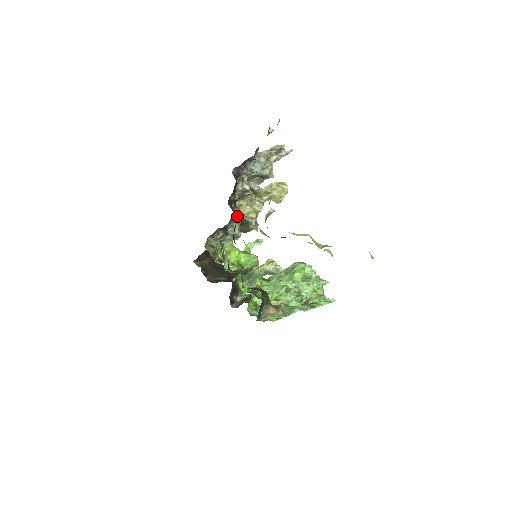
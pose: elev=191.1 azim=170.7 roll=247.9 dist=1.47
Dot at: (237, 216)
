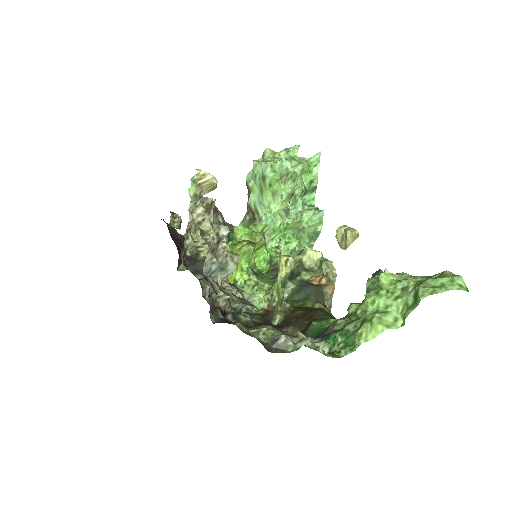
Dot at: occluded
